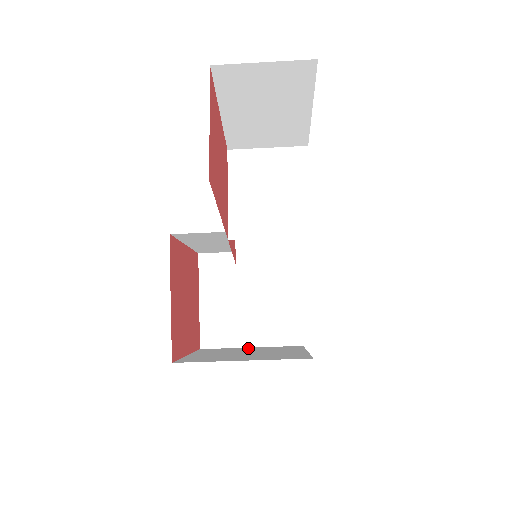
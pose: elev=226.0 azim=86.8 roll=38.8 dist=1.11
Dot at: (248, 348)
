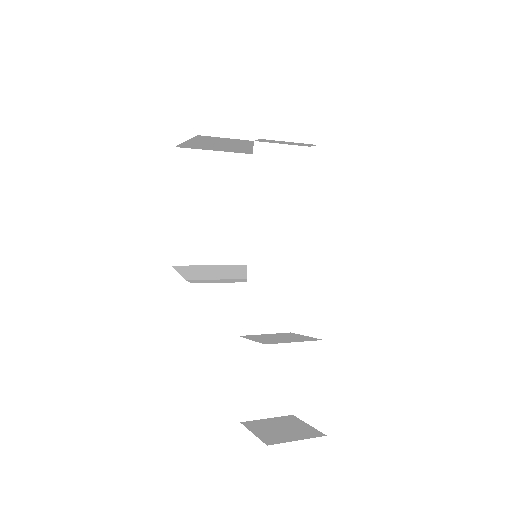
Dot at: (221, 162)
